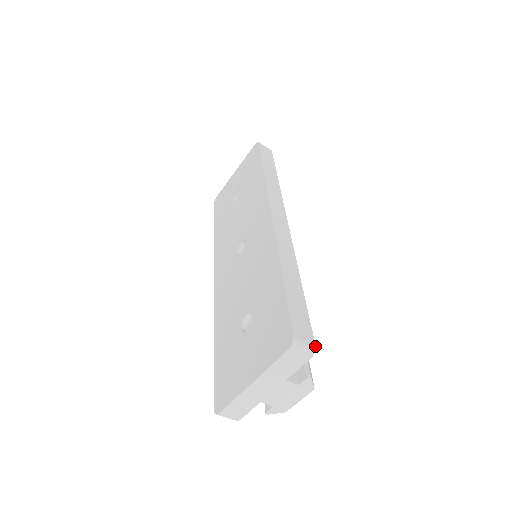
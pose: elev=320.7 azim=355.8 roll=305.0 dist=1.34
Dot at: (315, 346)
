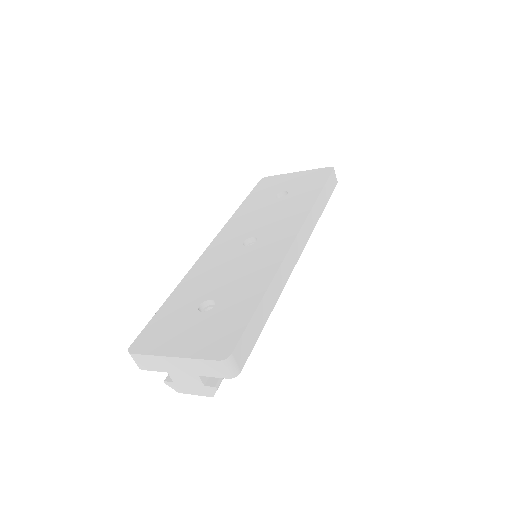
Dot at: occluded
